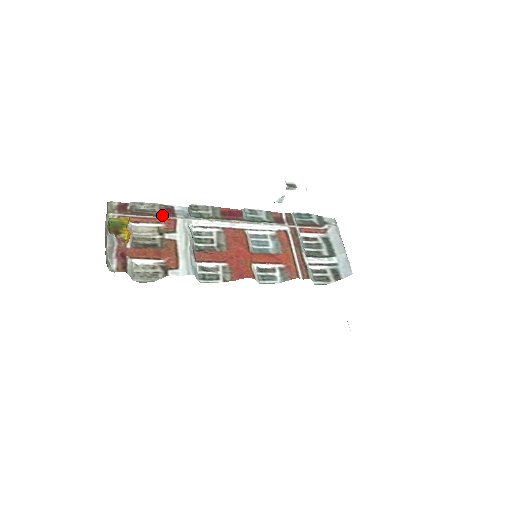
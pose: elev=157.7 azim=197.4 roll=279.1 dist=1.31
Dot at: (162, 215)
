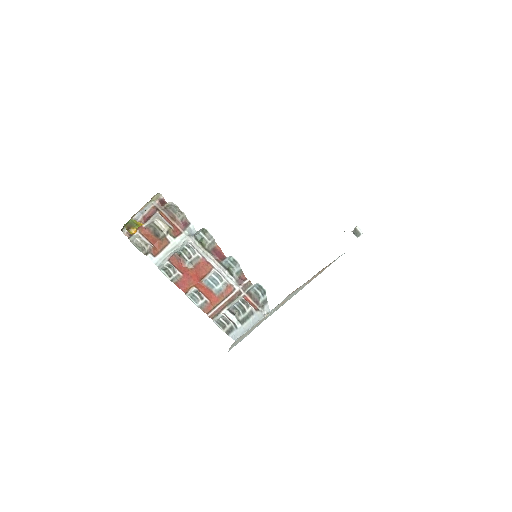
Dot at: (178, 224)
